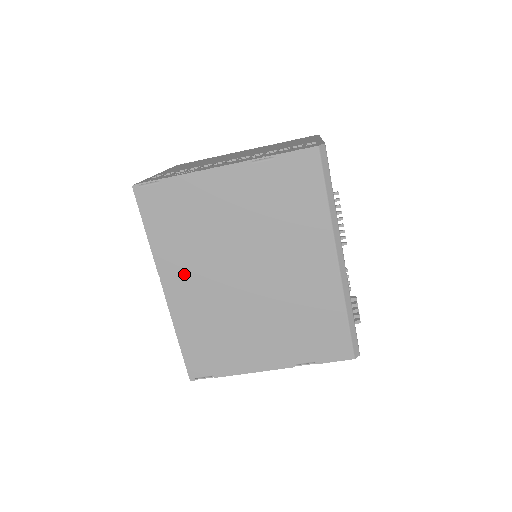
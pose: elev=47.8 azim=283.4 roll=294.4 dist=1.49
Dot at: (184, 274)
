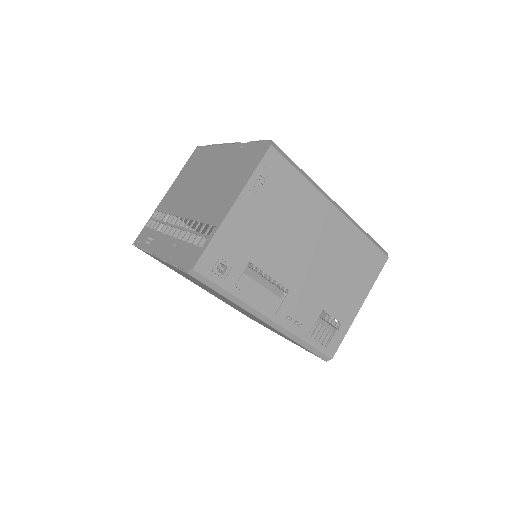
Dot at: occluded
